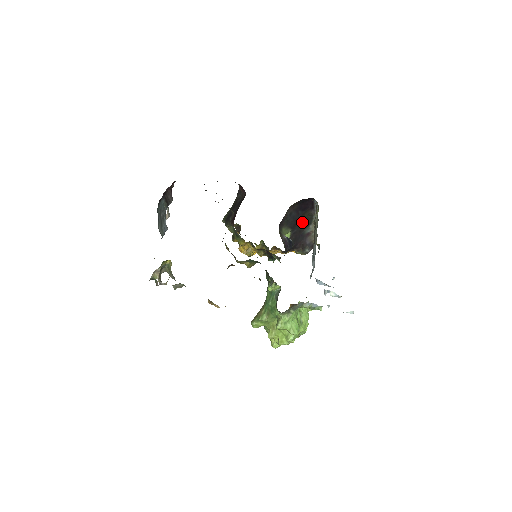
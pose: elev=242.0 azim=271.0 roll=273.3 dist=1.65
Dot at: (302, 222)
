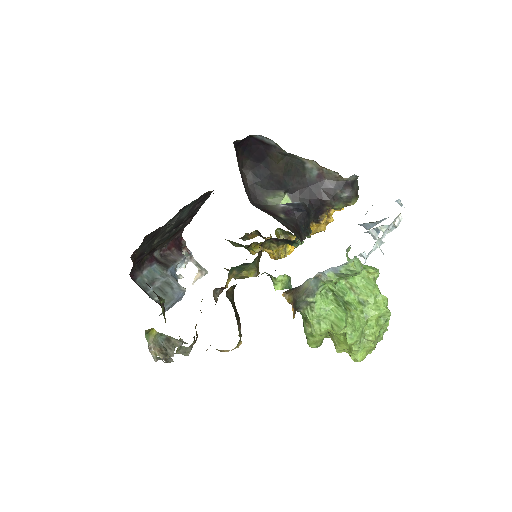
Dot at: (285, 171)
